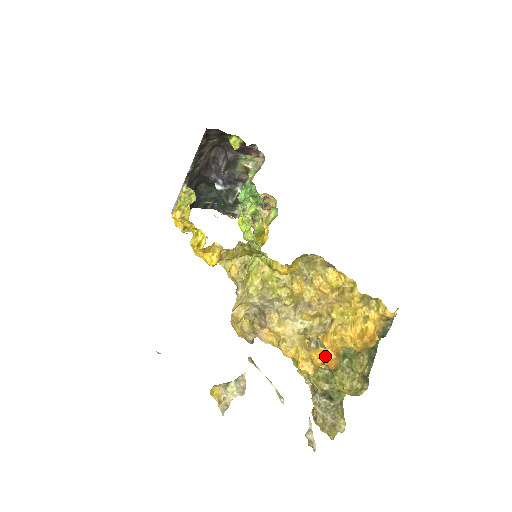
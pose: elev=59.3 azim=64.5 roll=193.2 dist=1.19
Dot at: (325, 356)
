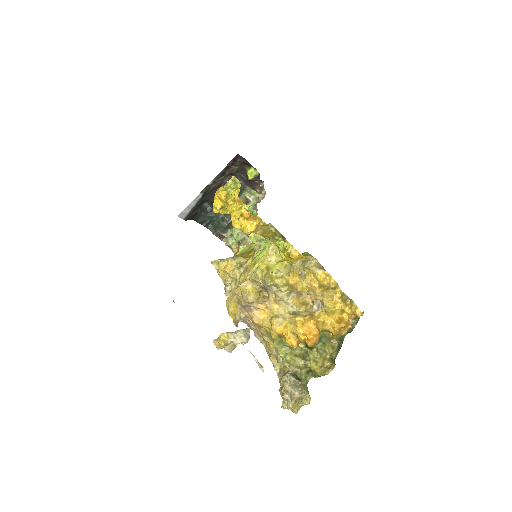
Dot at: (310, 331)
